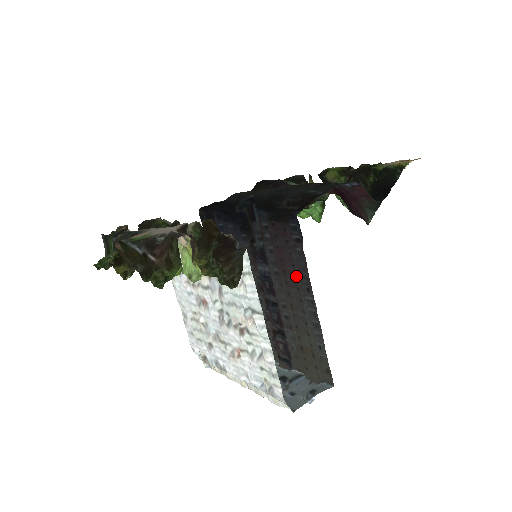
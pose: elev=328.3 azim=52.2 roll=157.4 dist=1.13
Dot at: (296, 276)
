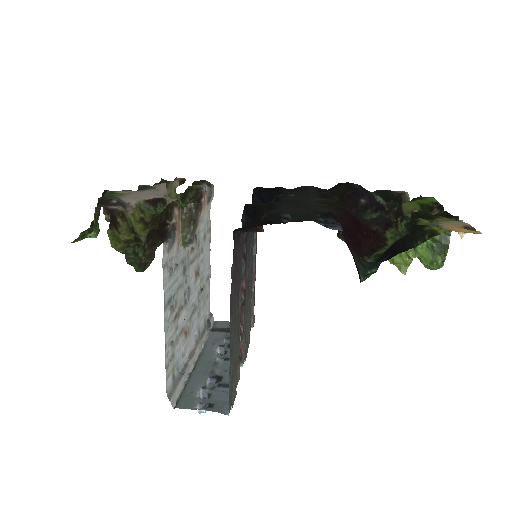
Dot at: (234, 293)
